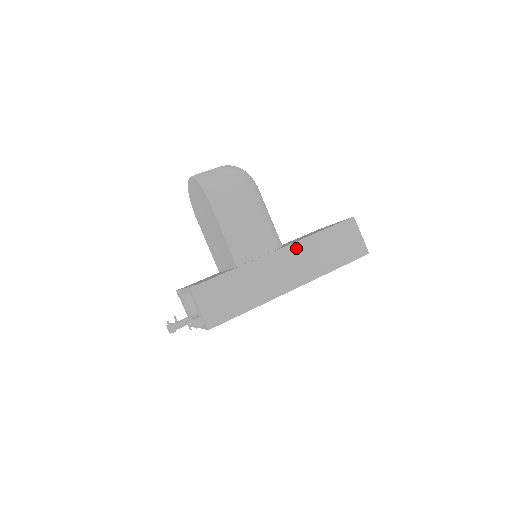
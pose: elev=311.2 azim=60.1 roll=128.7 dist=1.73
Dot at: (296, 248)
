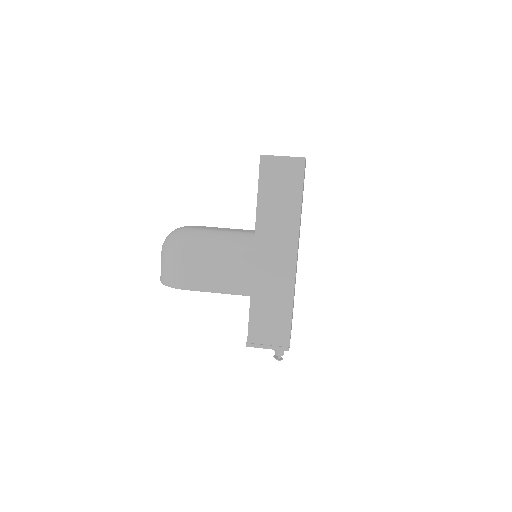
Dot at: (261, 235)
